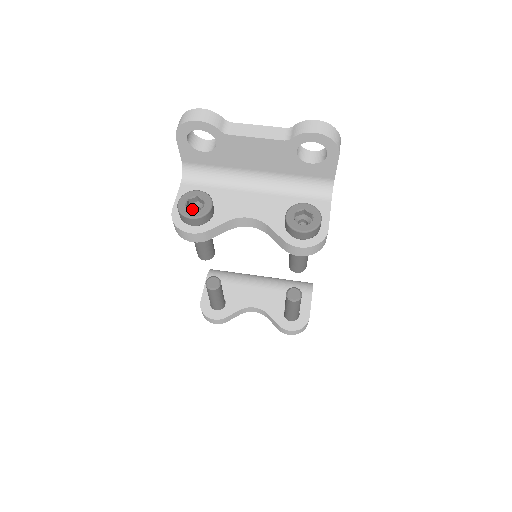
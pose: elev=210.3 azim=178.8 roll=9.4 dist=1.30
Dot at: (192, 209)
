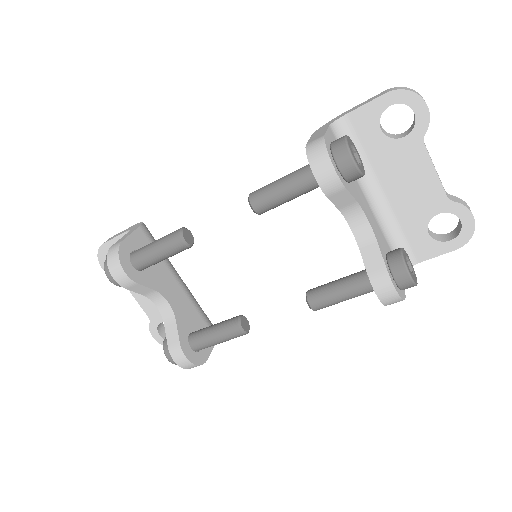
Dot at: occluded
